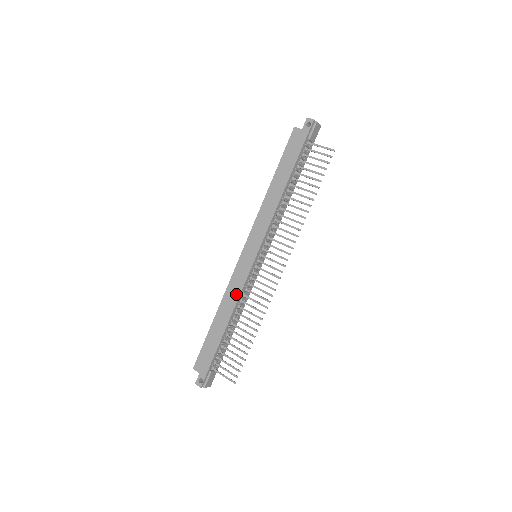
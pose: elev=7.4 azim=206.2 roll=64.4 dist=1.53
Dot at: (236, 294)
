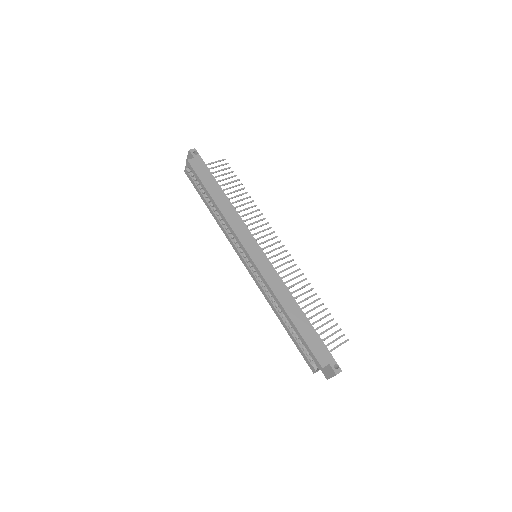
Dot at: (281, 285)
